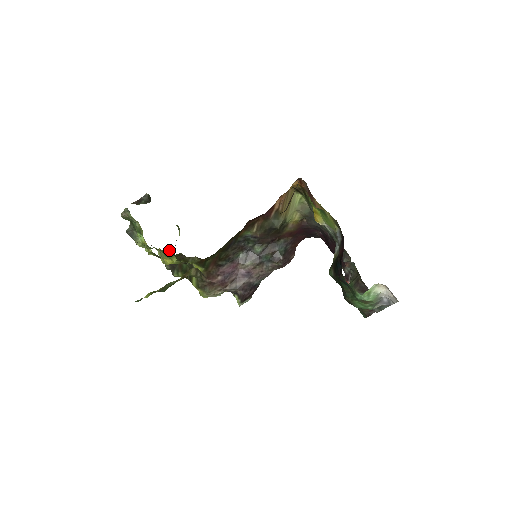
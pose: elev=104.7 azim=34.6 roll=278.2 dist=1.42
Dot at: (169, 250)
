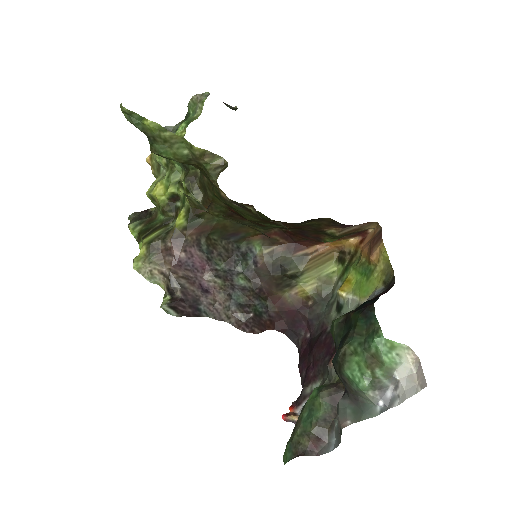
Dot at: (180, 174)
